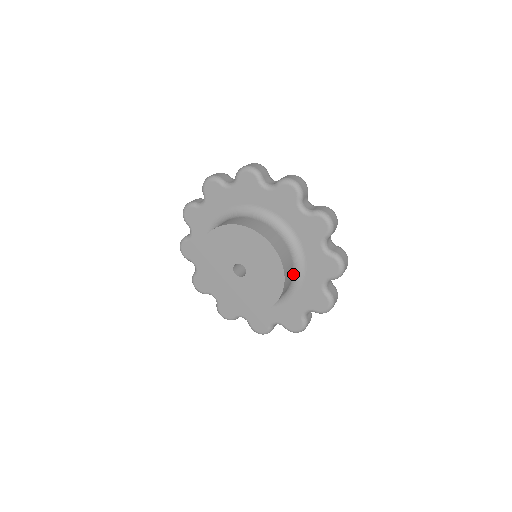
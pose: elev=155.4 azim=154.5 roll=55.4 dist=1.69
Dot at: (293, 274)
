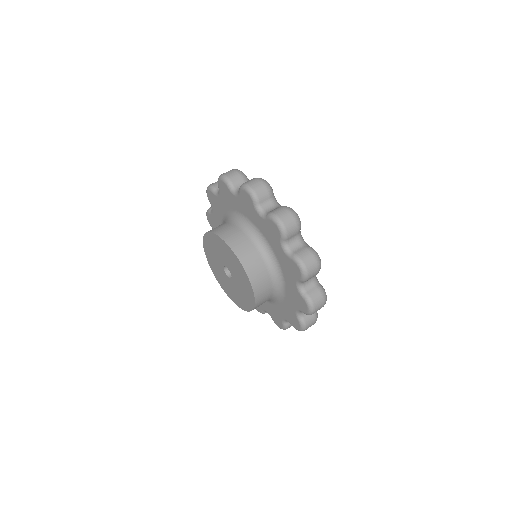
Dot at: occluded
